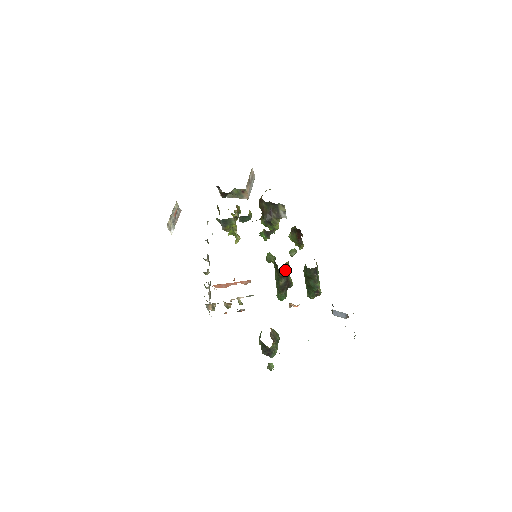
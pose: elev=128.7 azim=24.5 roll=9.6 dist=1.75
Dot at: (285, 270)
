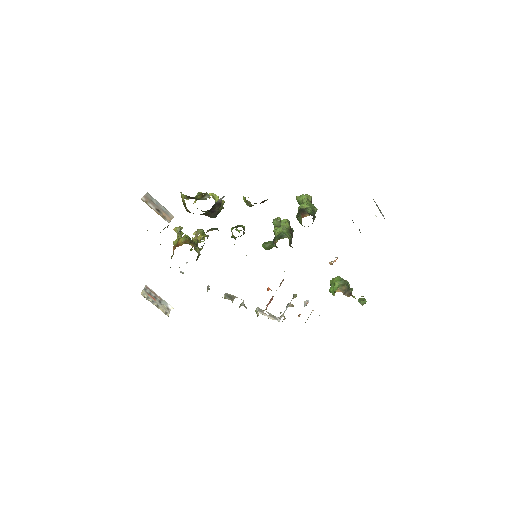
Dot at: (291, 242)
